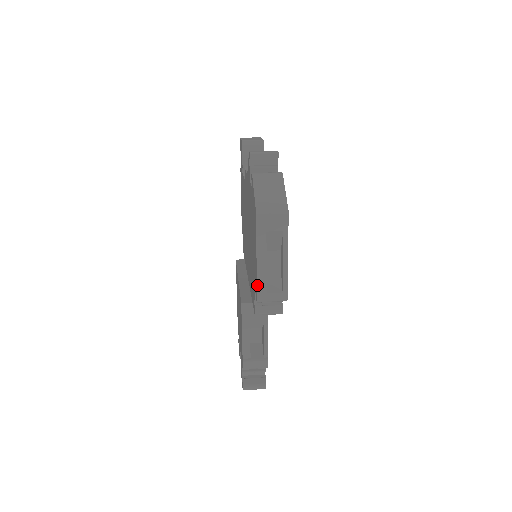
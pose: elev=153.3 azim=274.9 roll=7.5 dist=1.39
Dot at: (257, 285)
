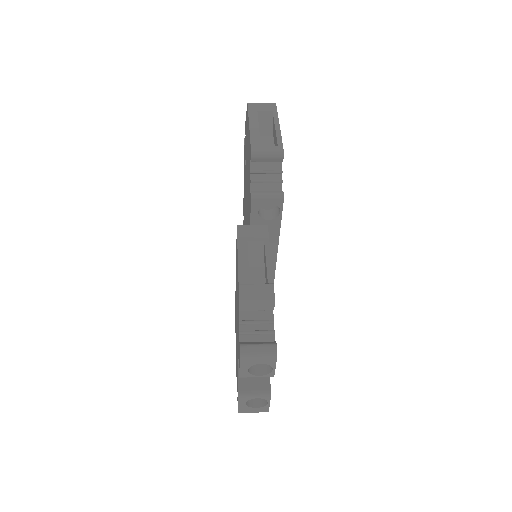
Dot at: (250, 140)
